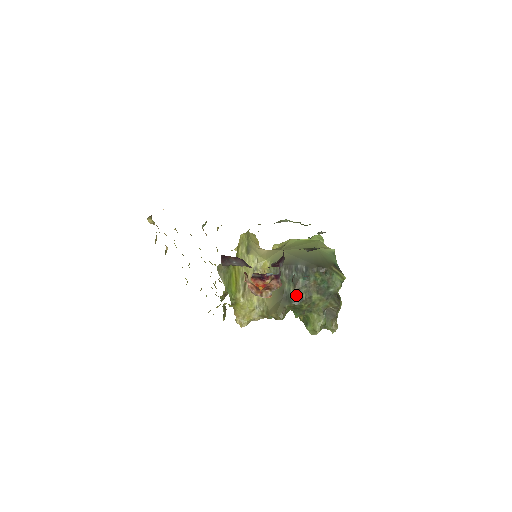
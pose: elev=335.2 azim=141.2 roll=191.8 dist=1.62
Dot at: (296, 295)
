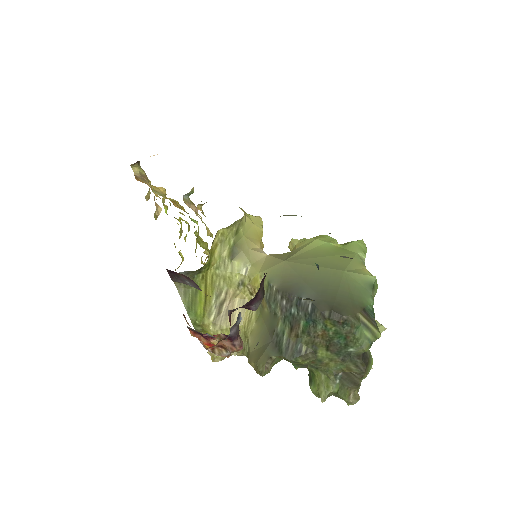
Dot at: (291, 344)
